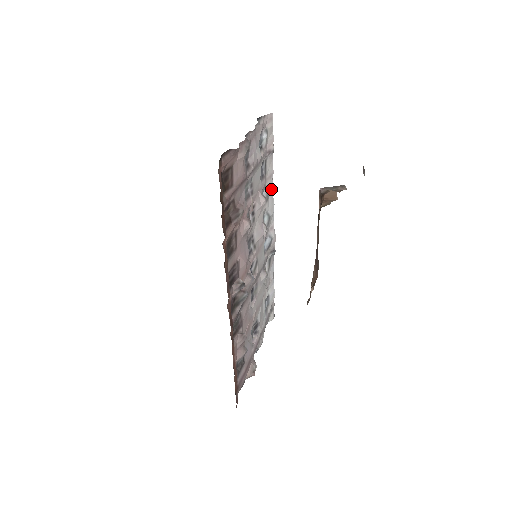
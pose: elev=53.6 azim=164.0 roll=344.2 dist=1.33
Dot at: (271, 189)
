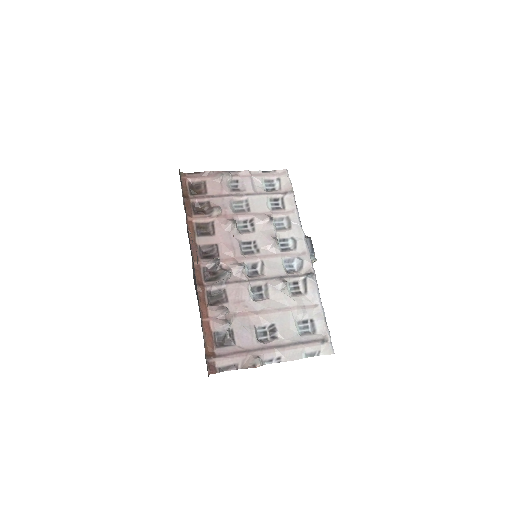
Dot at: (295, 220)
